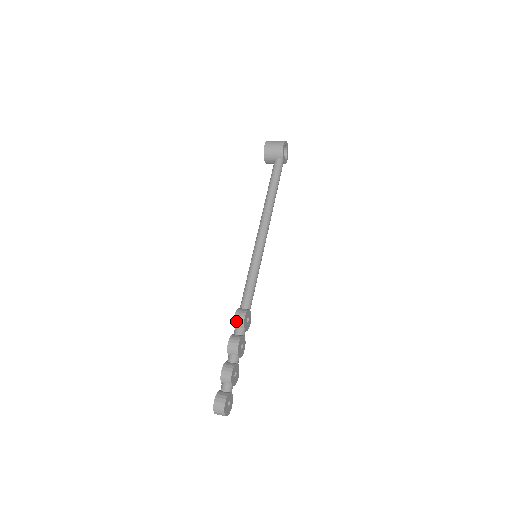
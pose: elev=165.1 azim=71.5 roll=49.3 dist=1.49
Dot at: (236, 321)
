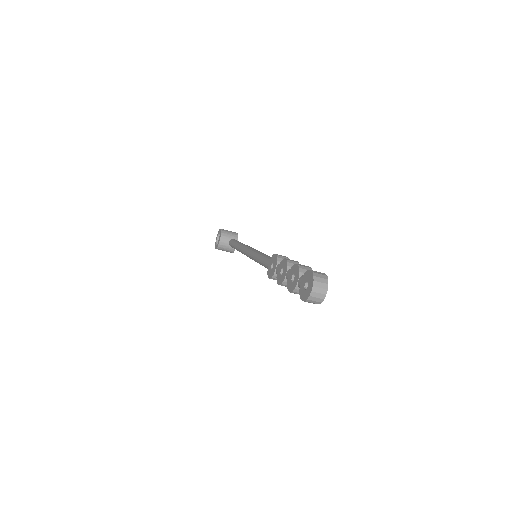
Dot at: (280, 257)
